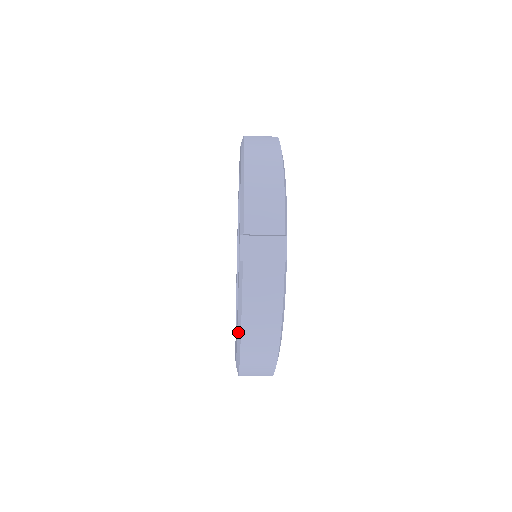
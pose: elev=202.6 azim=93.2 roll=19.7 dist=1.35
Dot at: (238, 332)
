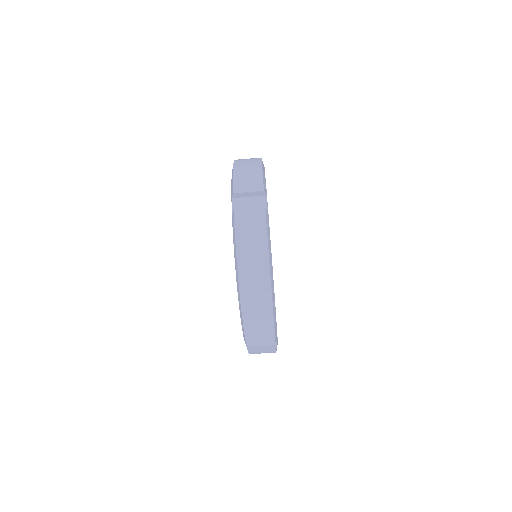
Dot at: (236, 273)
